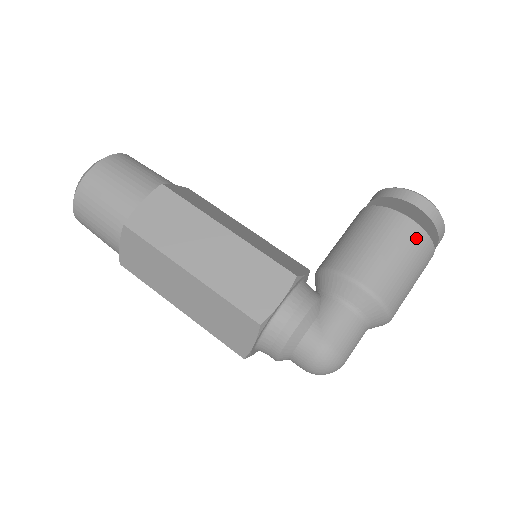
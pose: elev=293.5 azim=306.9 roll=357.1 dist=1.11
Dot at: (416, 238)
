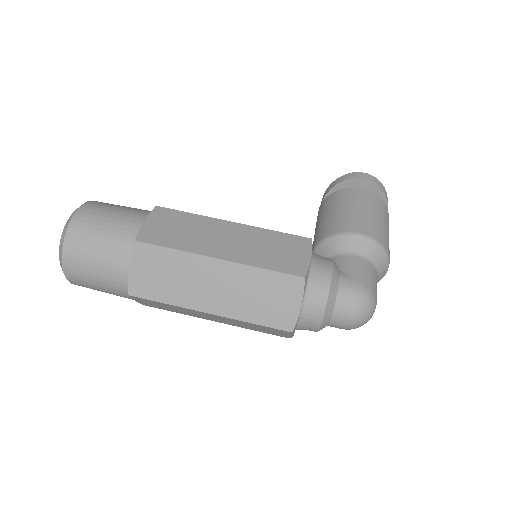
Dot at: (376, 201)
